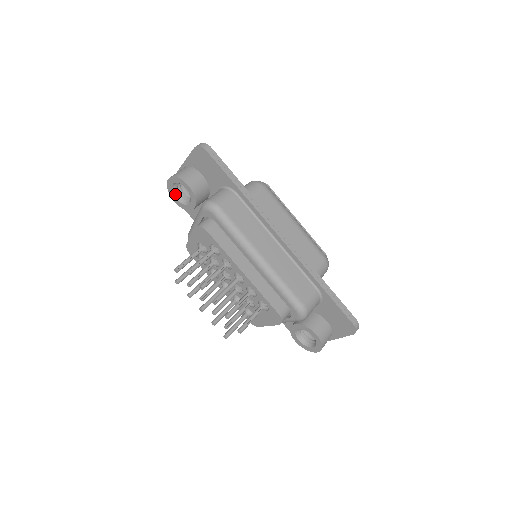
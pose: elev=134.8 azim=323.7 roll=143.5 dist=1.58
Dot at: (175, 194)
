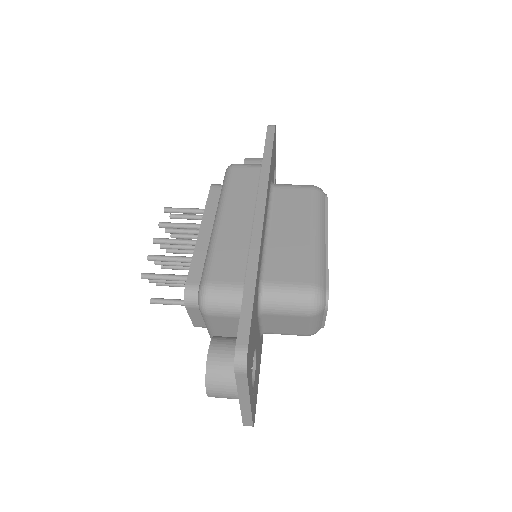
Dot at: occluded
